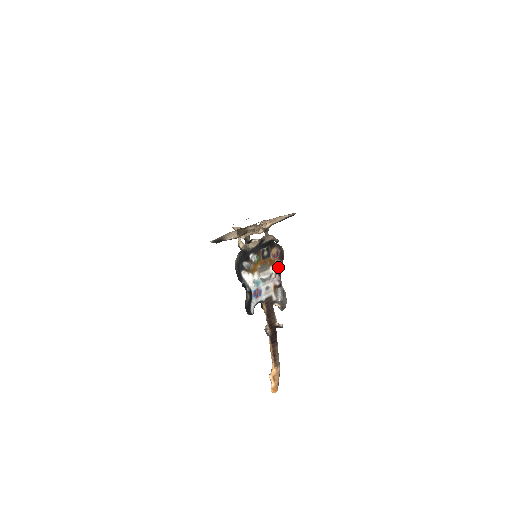
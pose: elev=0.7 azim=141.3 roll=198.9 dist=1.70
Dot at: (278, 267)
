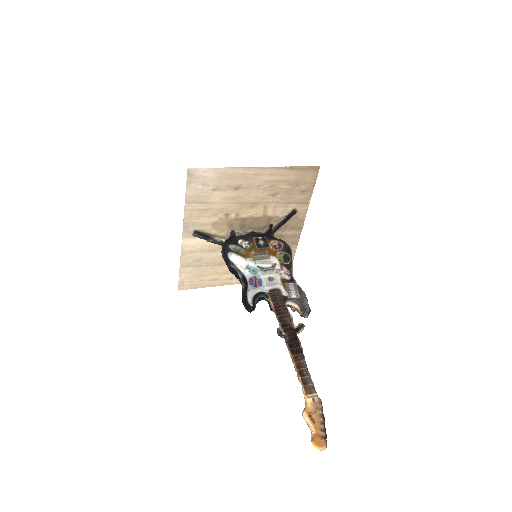
Dot at: (284, 260)
